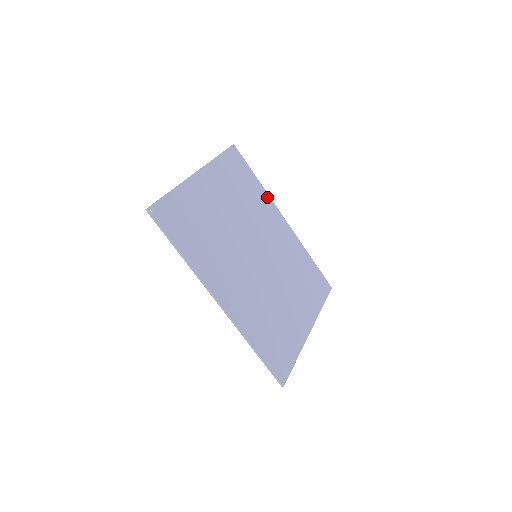
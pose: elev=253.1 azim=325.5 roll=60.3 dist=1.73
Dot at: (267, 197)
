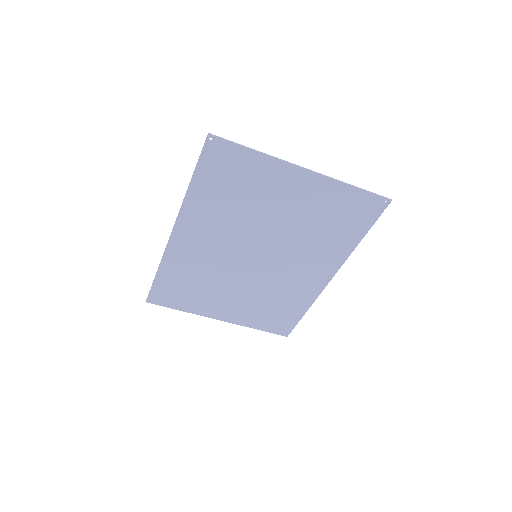
Dot at: (345, 254)
